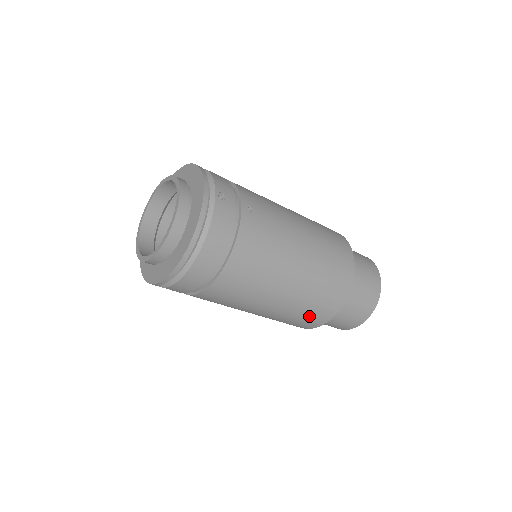
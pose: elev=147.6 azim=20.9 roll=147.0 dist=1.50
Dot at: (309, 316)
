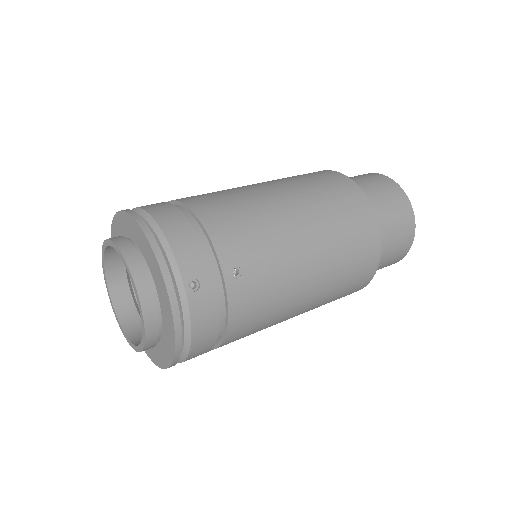
Dot at: occluded
